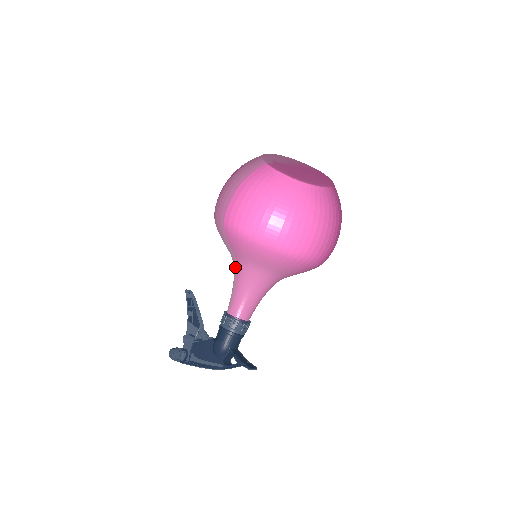
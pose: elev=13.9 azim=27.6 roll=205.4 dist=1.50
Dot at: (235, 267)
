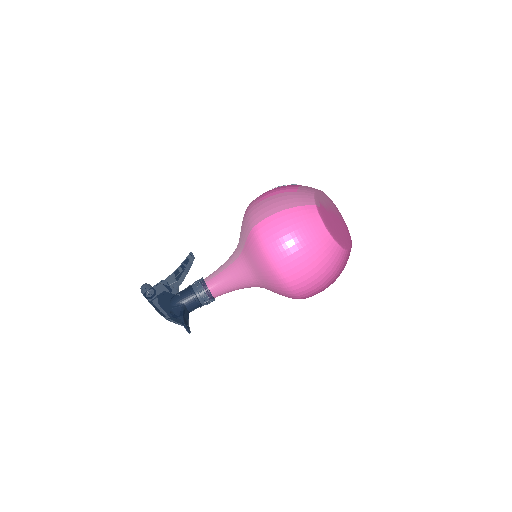
Dot at: (236, 256)
